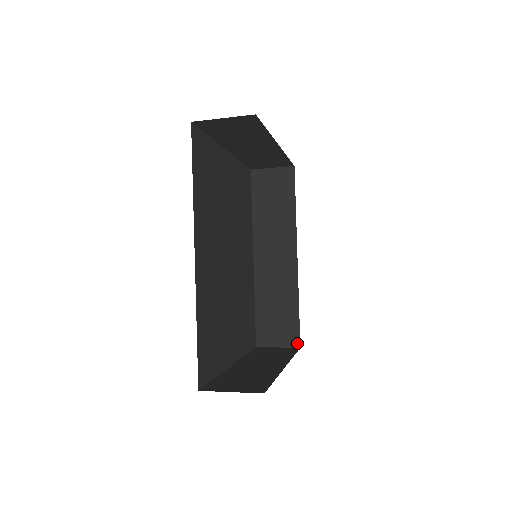
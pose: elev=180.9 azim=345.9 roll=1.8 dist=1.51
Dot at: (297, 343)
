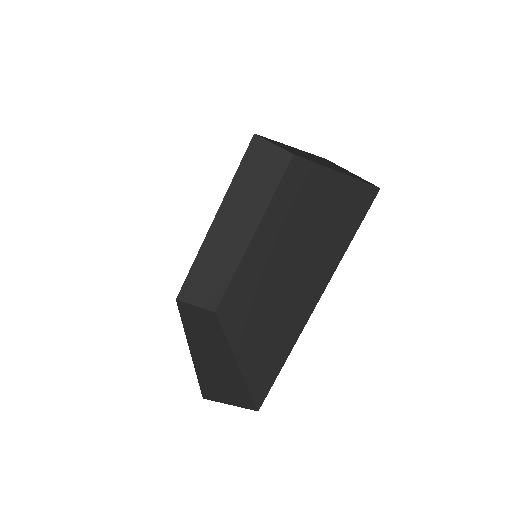
Dot at: (215, 308)
